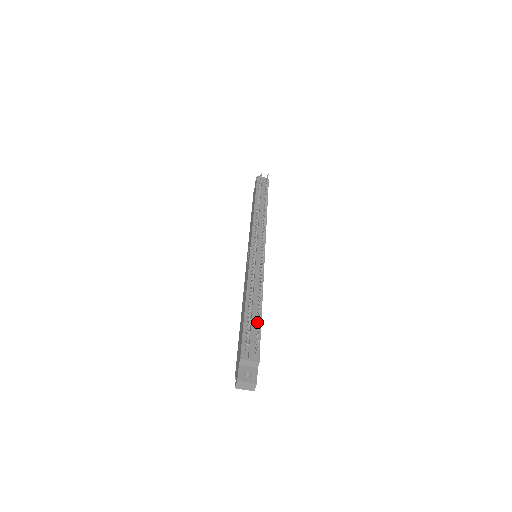
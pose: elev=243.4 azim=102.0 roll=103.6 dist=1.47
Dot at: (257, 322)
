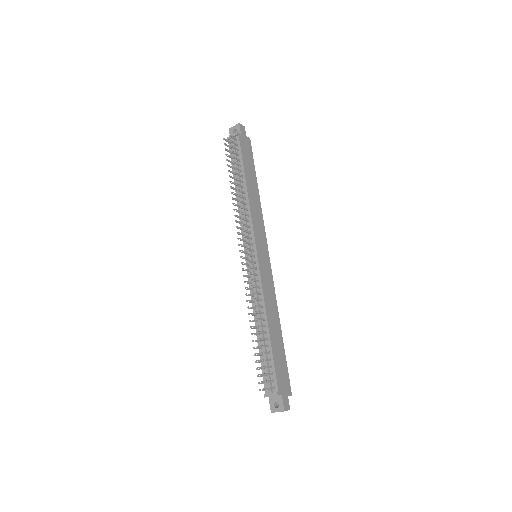
Dot at: (266, 354)
